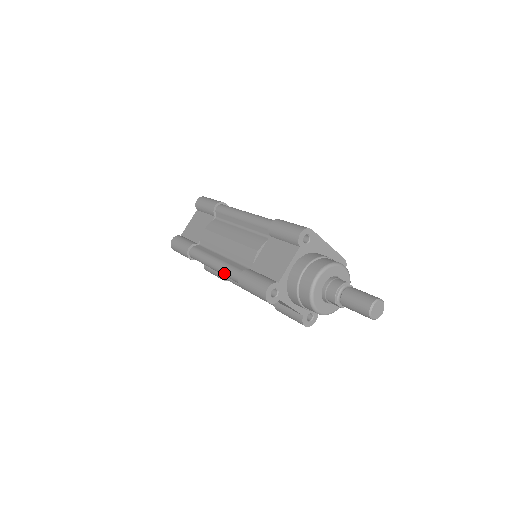
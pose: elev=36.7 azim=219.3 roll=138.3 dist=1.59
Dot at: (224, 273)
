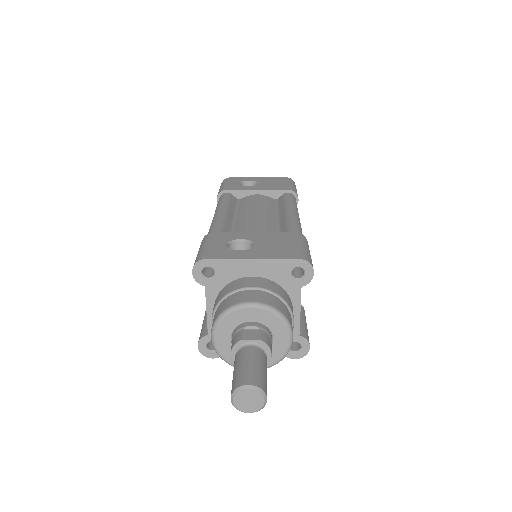
Dot at: occluded
